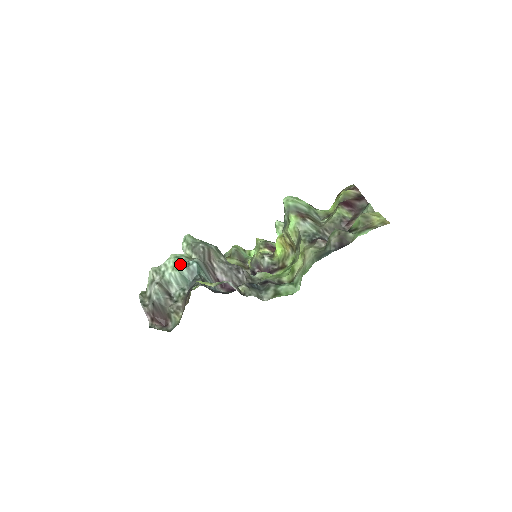
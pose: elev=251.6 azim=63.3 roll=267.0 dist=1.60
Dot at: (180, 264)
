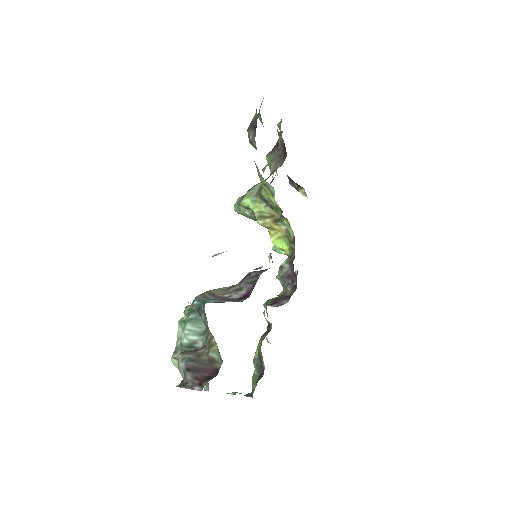
Dot at: (185, 319)
